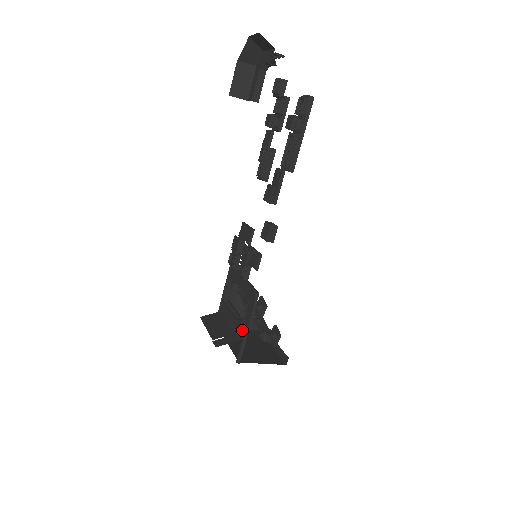
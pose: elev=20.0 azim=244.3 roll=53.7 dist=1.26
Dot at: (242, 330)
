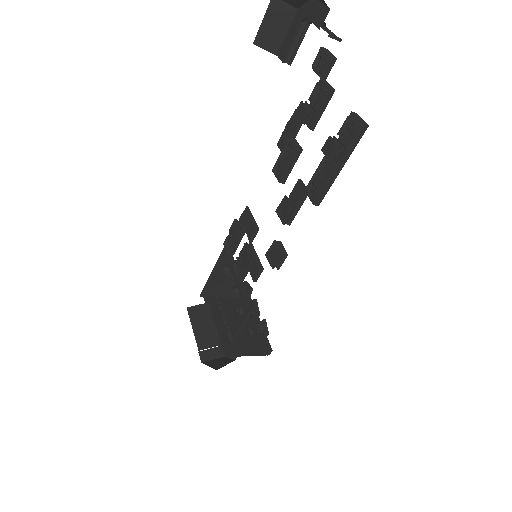
Dot at: (231, 351)
